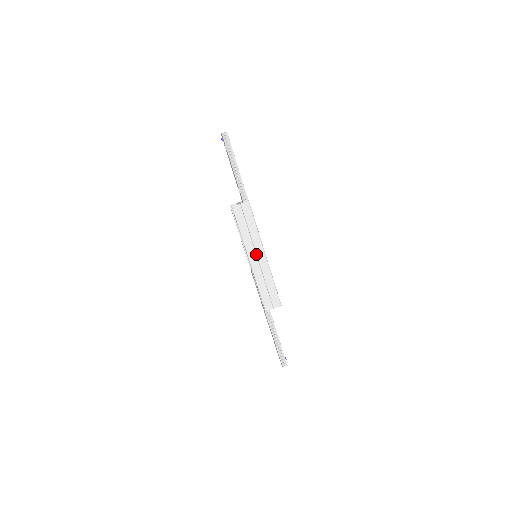
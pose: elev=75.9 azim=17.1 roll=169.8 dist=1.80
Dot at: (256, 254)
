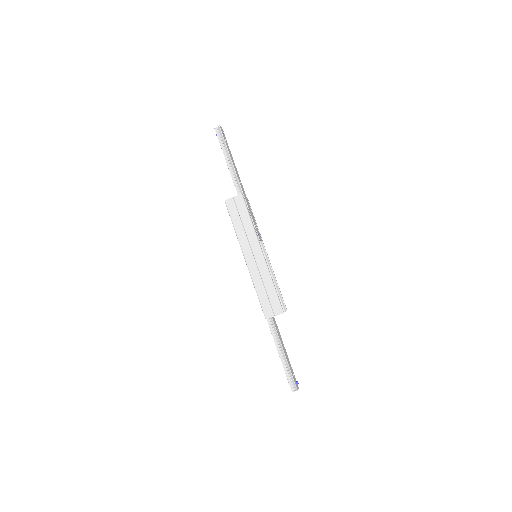
Dot at: (252, 252)
